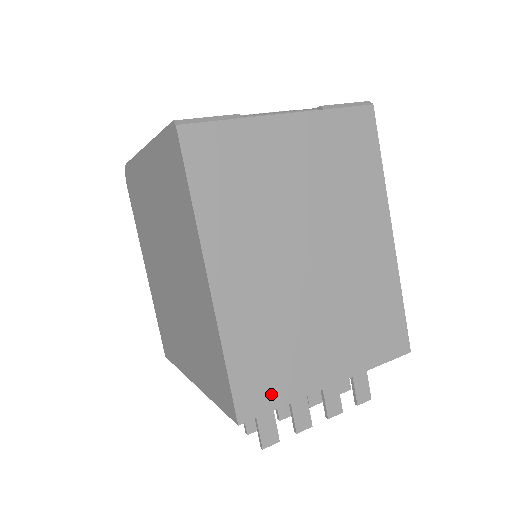
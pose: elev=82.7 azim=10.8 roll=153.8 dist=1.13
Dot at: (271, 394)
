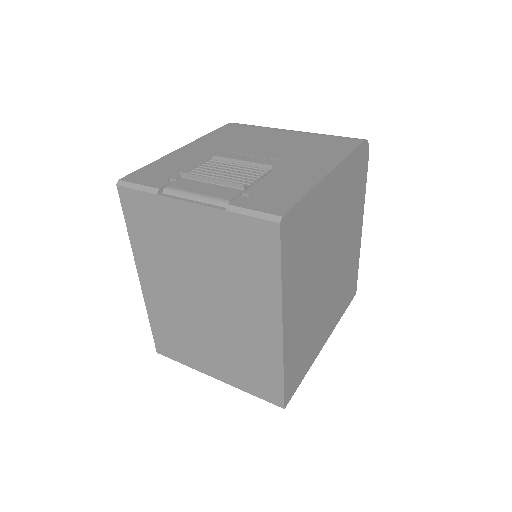
Dot at: (175, 353)
